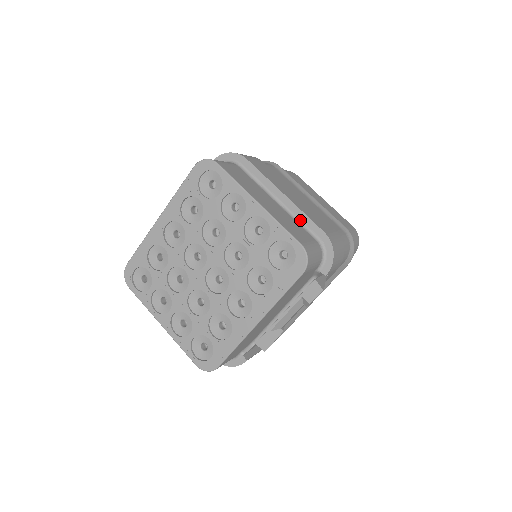
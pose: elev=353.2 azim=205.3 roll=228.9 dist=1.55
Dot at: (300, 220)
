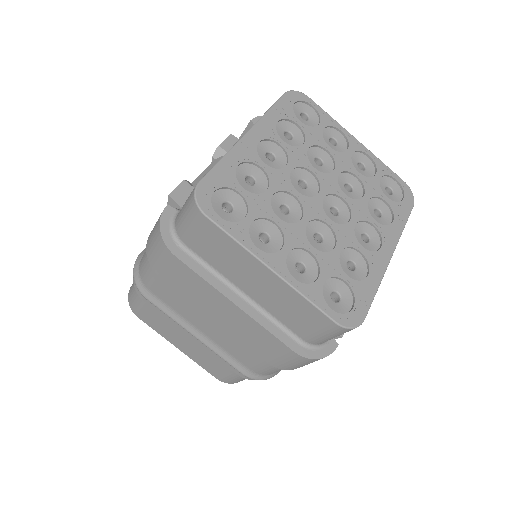
Dot at: occluded
